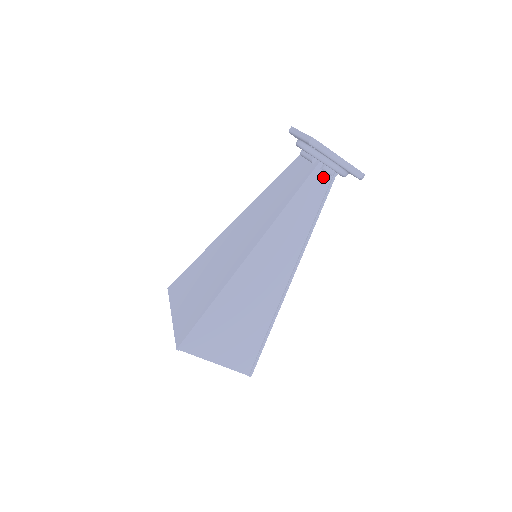
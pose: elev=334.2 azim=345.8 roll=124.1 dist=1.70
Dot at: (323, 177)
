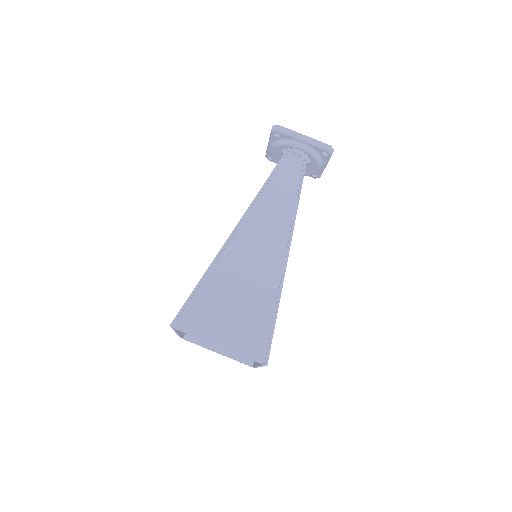
Dot at: (296, 160)
